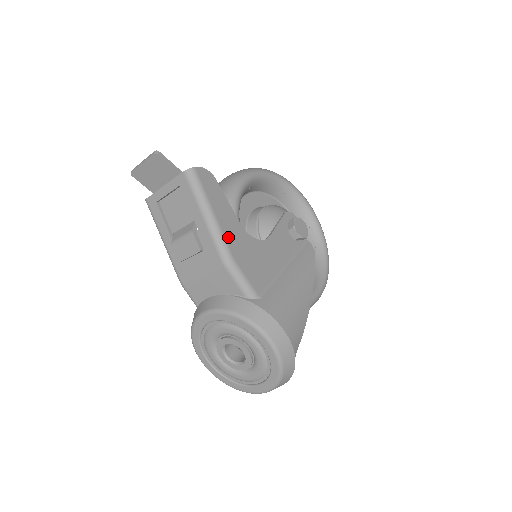
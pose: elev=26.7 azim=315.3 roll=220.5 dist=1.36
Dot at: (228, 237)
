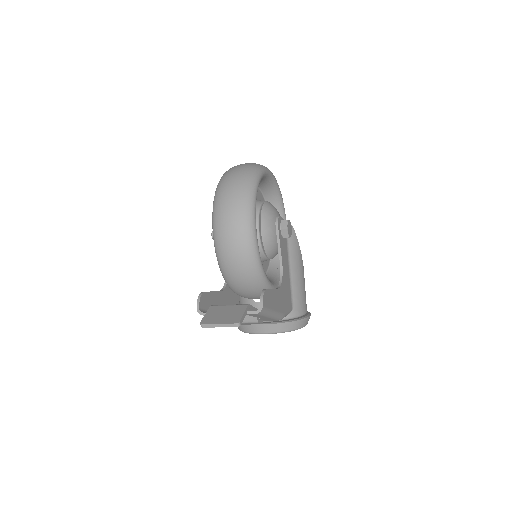
Dot at: (280, 309)
